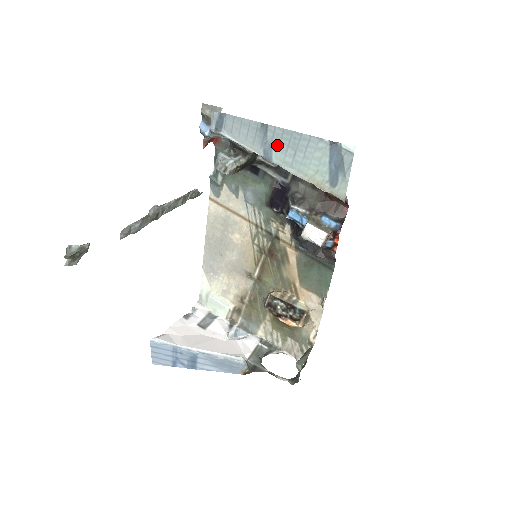
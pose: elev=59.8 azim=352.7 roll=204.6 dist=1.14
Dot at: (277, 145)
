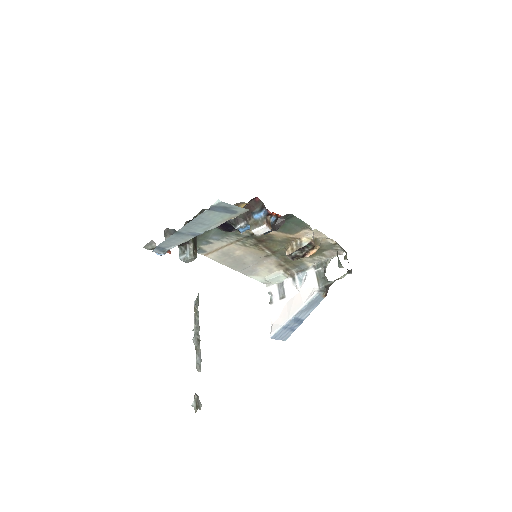
Dot at: (192, 230)
